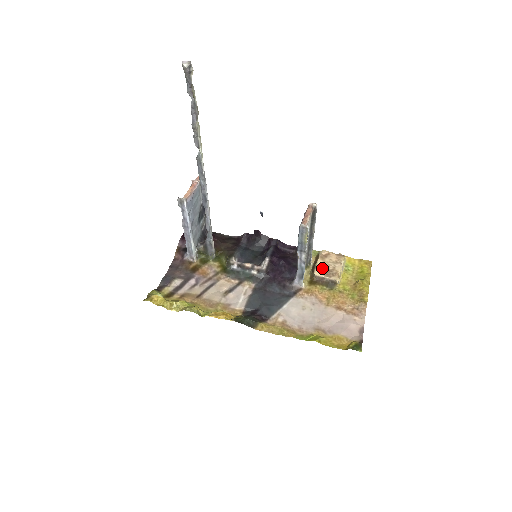
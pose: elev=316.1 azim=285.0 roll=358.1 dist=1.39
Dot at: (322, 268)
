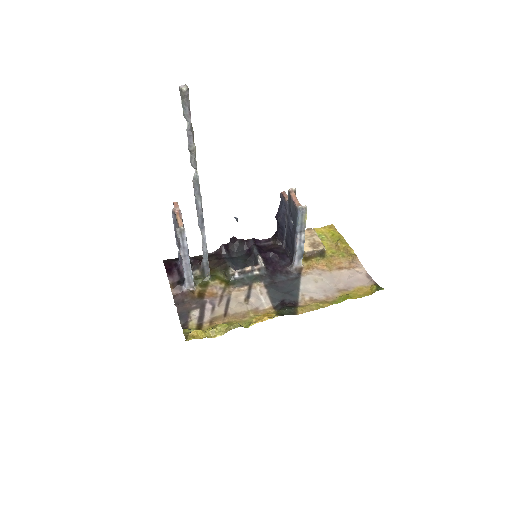
Dot at: (306, 244)
